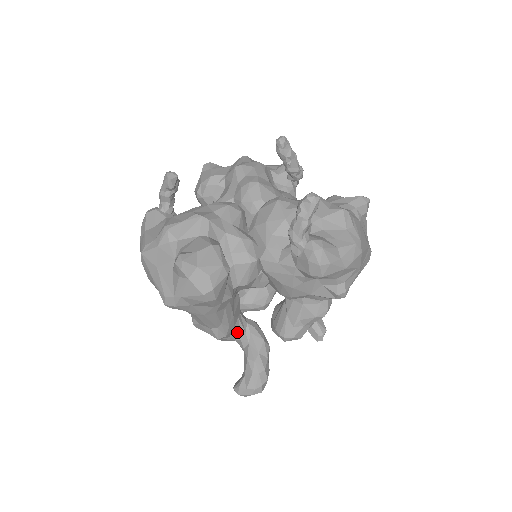
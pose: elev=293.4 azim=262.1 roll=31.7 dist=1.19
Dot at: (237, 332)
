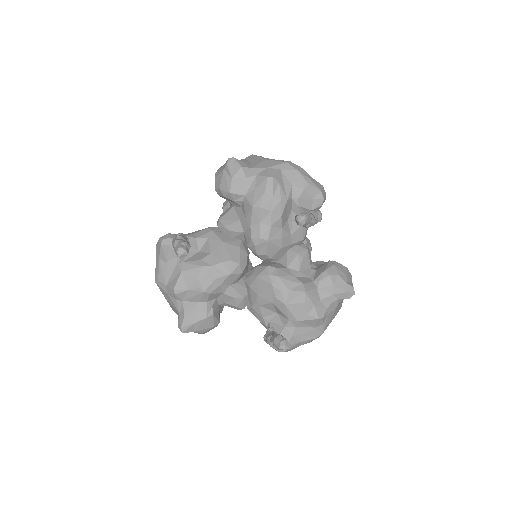
Dot at: occluded
